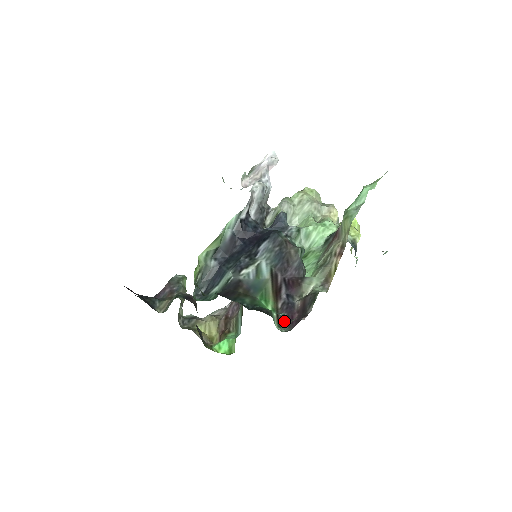
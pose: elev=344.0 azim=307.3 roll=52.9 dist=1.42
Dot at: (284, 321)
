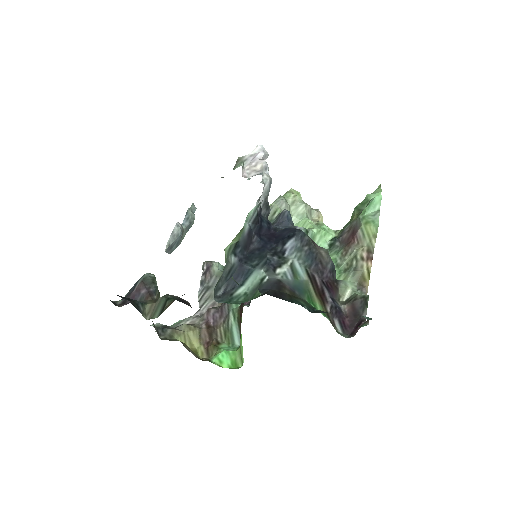
Dot at: (338, 326)
